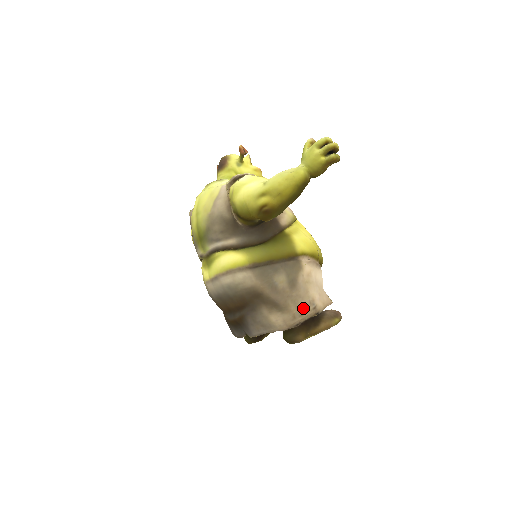
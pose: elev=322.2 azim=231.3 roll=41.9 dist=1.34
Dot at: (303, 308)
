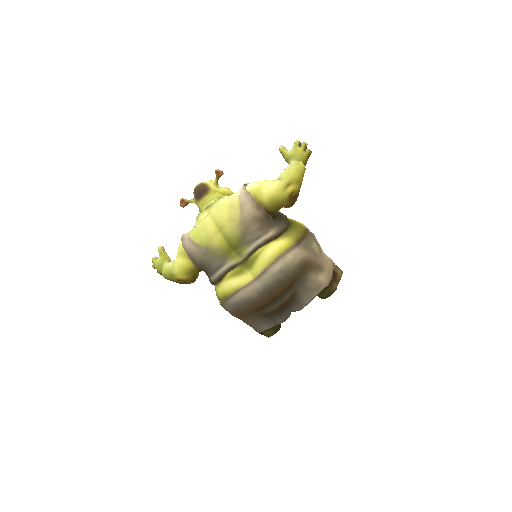
Dot at: (329, 264)
